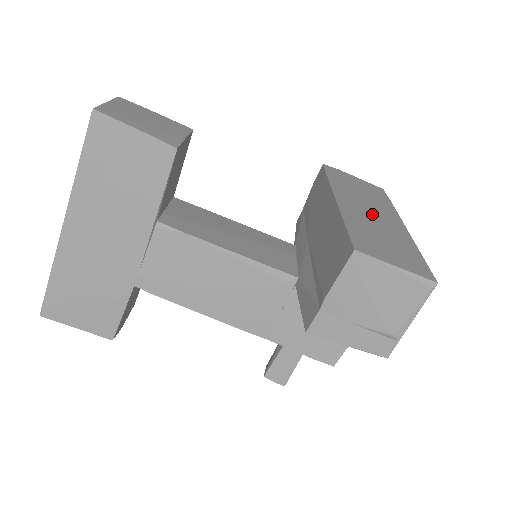
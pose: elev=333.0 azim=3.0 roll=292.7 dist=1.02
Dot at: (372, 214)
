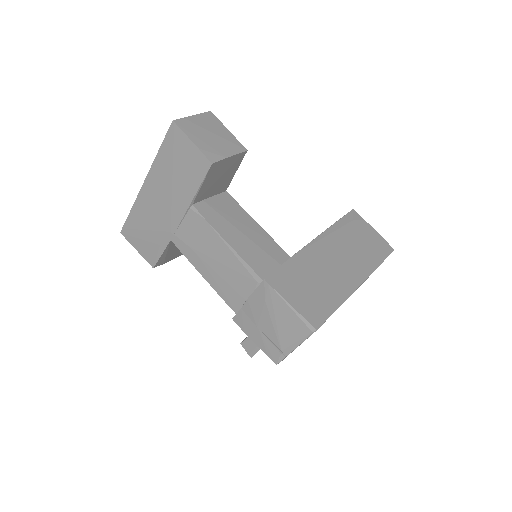
Dot at: (335, 263)
